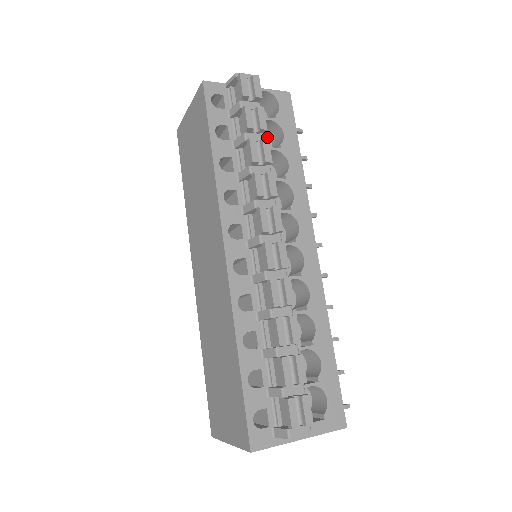
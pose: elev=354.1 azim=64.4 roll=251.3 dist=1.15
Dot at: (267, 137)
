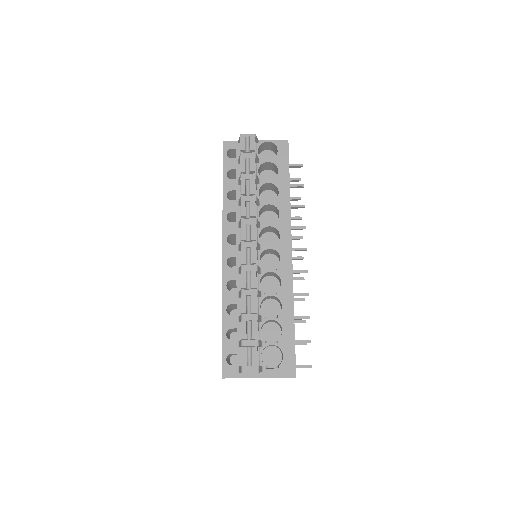
Dot at: (274, 172)
